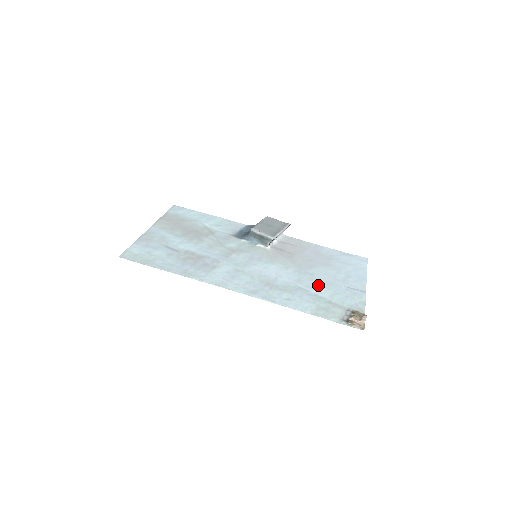
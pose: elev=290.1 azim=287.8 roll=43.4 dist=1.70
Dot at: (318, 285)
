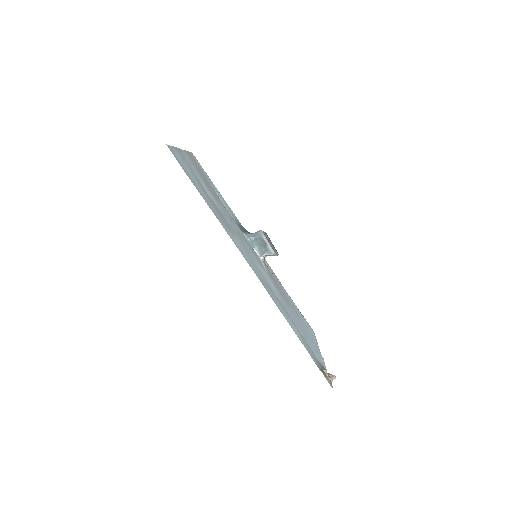
Dot at: (296, 322)
